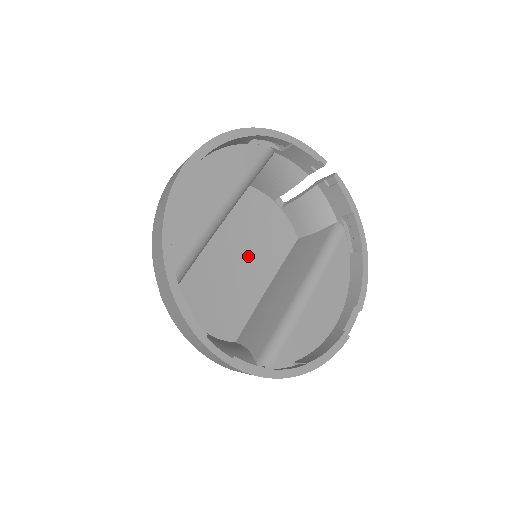
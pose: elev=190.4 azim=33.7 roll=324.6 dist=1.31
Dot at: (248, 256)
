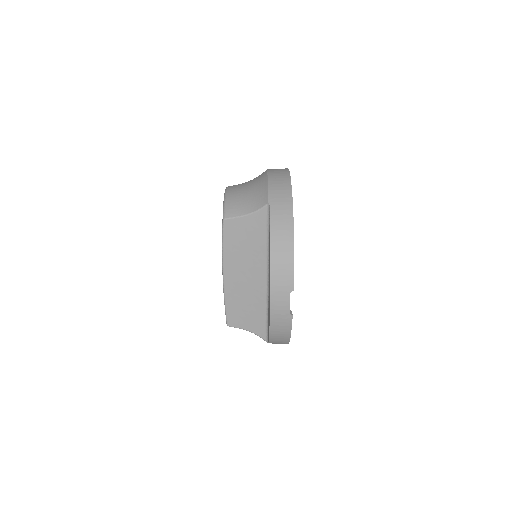
Dot at: occluded
